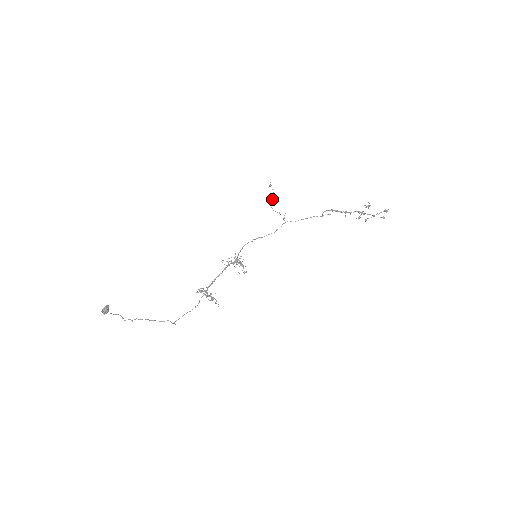
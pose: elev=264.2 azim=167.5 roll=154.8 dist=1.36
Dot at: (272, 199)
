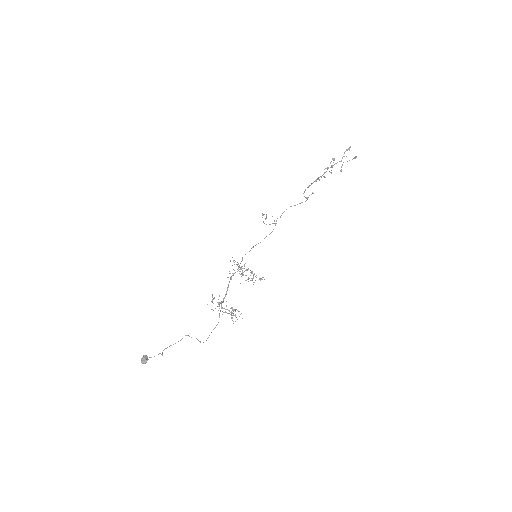
Dot at: occluded
